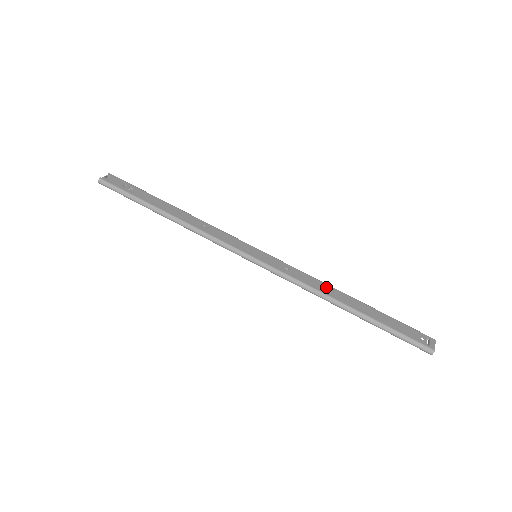
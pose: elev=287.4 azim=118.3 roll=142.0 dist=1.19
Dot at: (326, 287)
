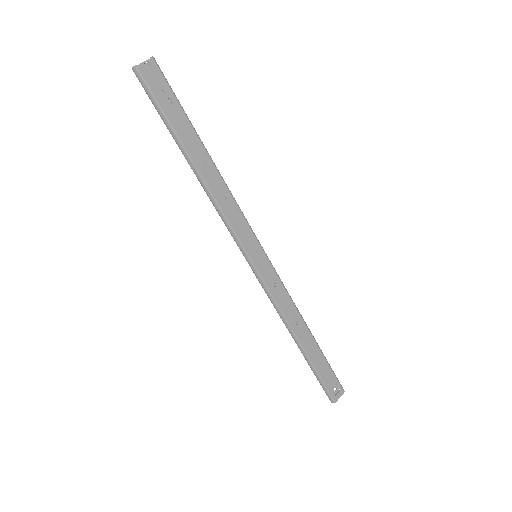
Dot at: (296, 317)
